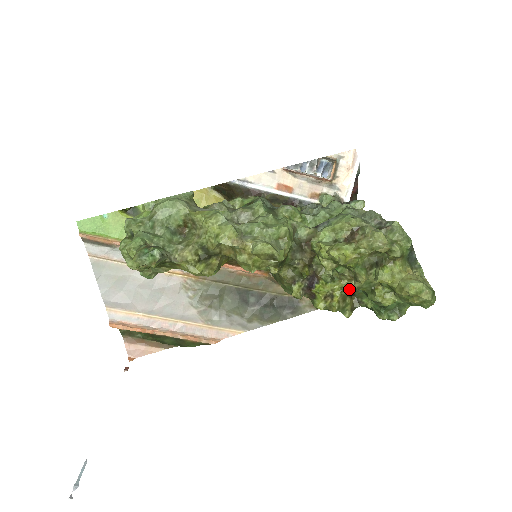
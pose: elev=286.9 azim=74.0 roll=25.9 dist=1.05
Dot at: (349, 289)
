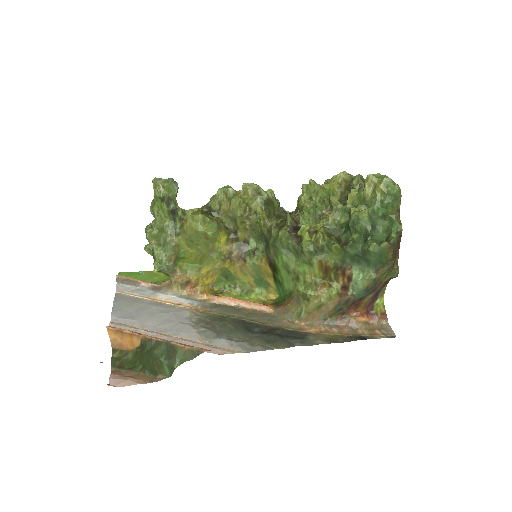
Dot at: (331, 227)
